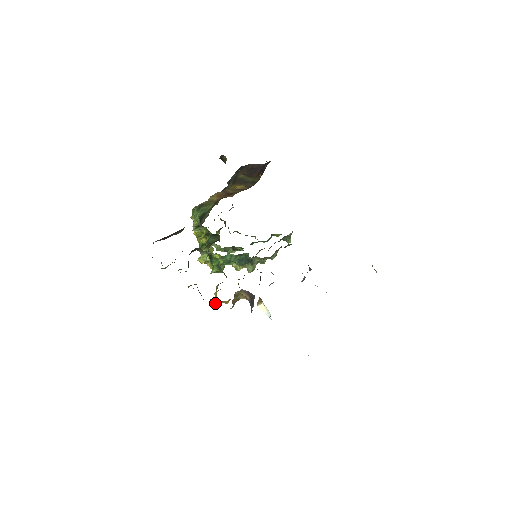
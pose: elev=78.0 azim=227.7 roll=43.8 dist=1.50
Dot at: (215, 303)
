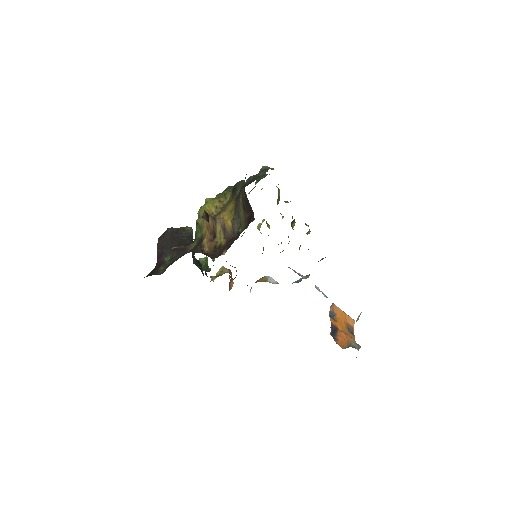
Dot at: occluded
